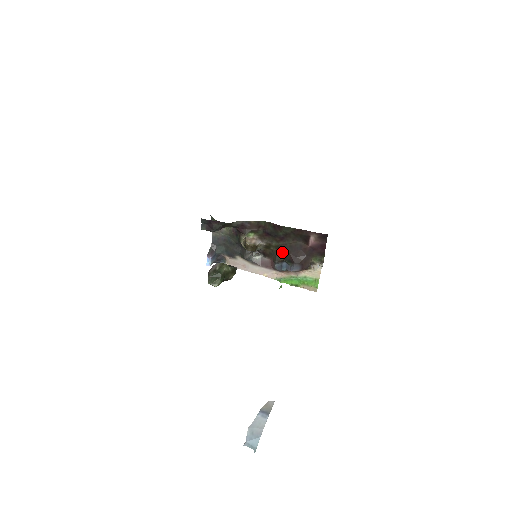
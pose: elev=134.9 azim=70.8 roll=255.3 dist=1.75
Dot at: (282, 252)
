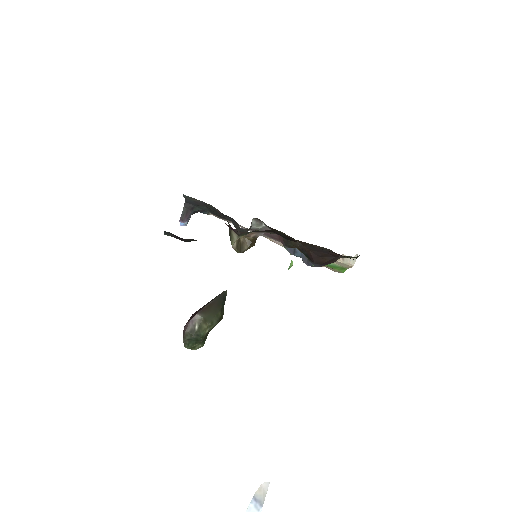
Dot at: (297, 241)
